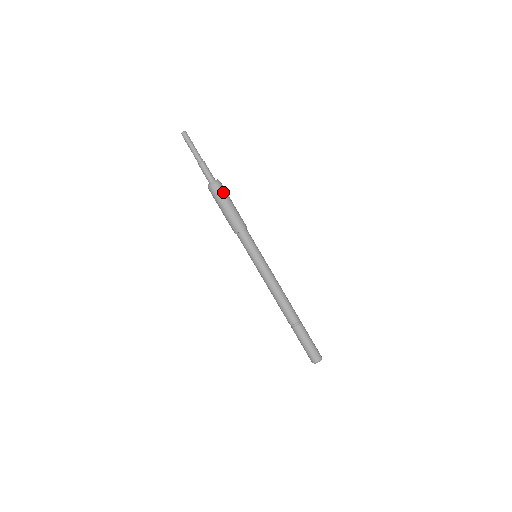
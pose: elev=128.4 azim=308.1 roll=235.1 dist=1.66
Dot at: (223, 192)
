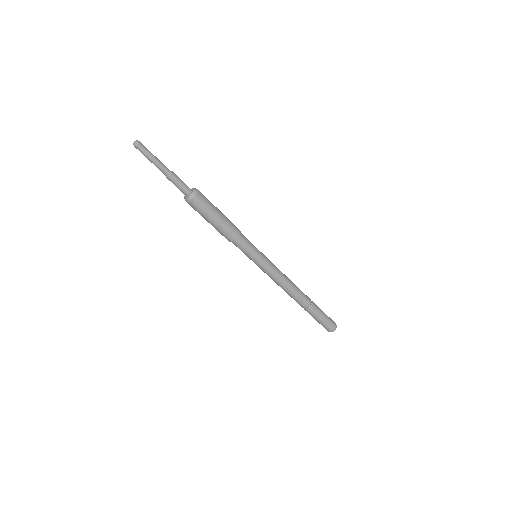
Dot at: (204, 205)
